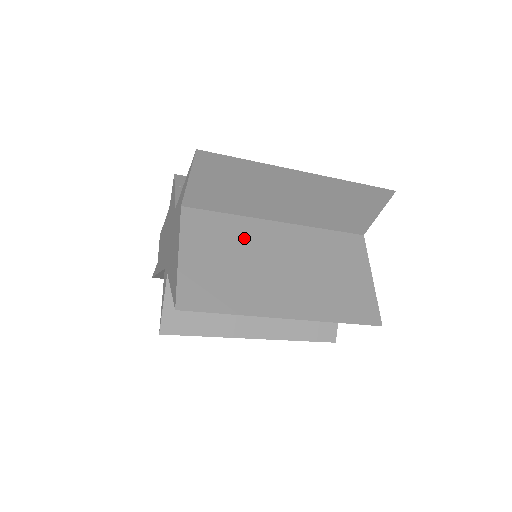
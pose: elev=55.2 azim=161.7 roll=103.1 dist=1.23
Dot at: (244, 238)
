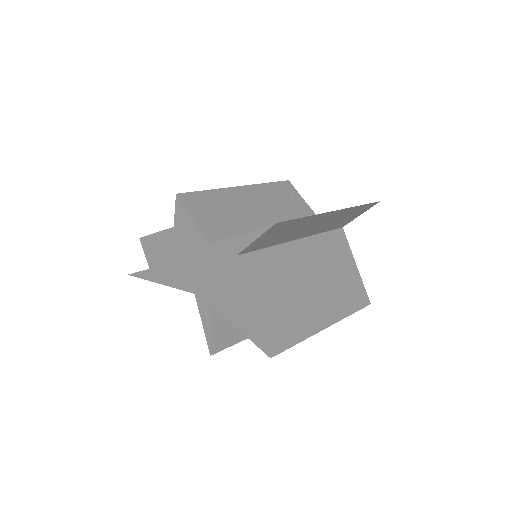
Dot at: (283, 268)
